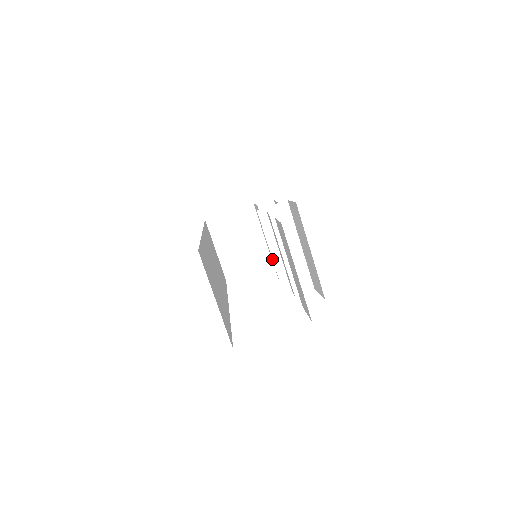
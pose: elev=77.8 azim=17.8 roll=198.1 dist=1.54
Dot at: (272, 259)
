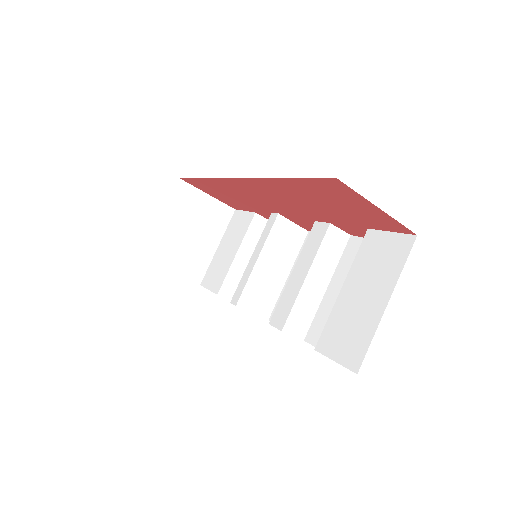
Dot at: (250, 275)
